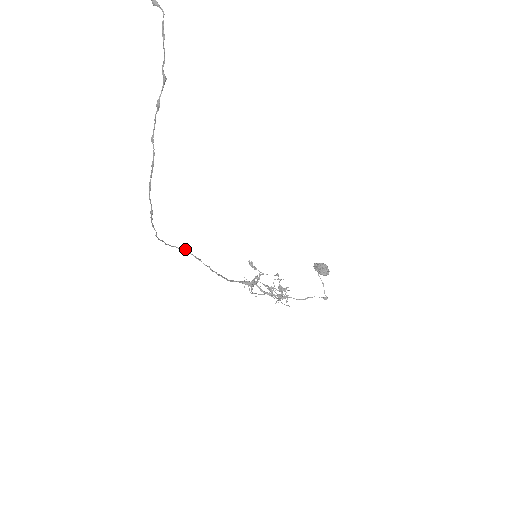
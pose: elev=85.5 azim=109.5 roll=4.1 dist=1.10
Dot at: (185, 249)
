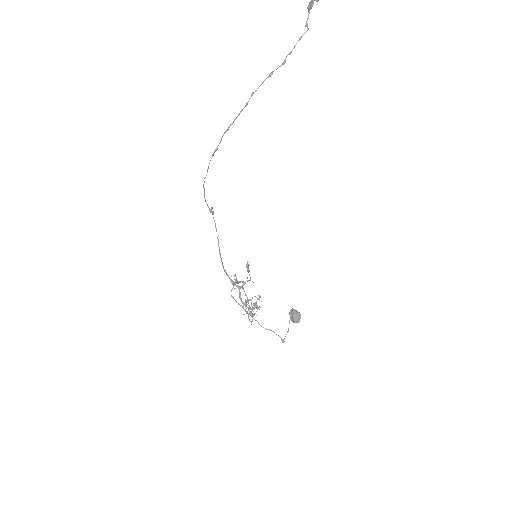
Dot at: (213, 211)
